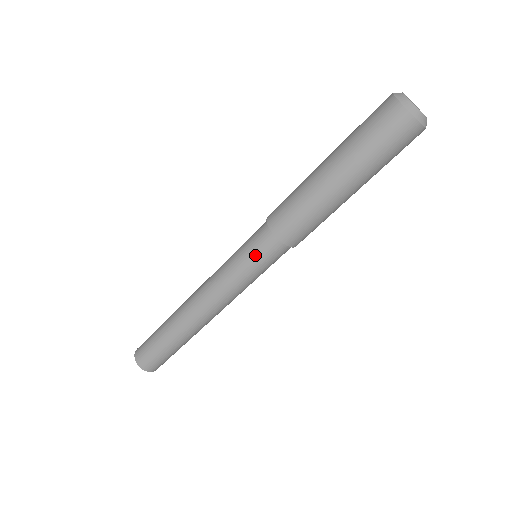
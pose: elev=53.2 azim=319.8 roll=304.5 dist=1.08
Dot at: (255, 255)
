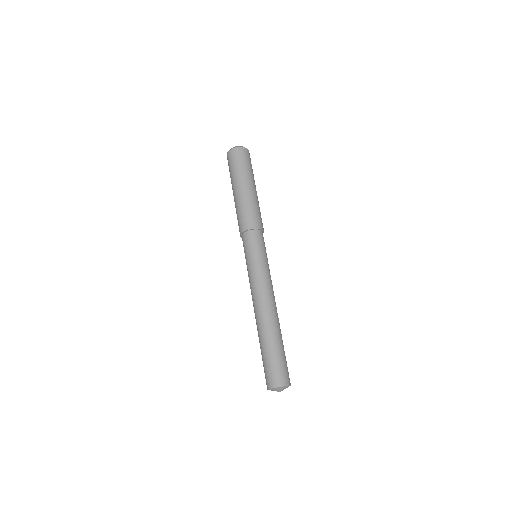
Dot at: (249, 249)
